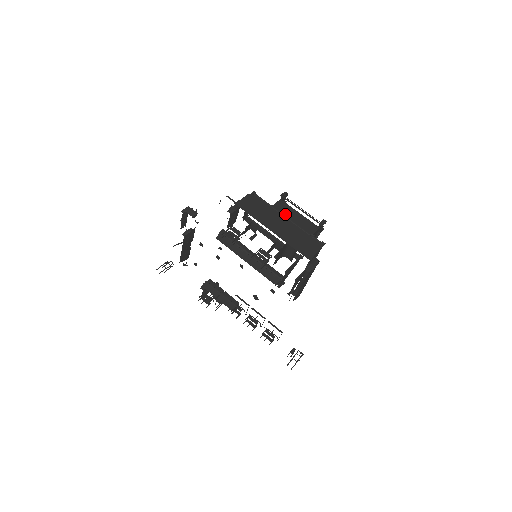
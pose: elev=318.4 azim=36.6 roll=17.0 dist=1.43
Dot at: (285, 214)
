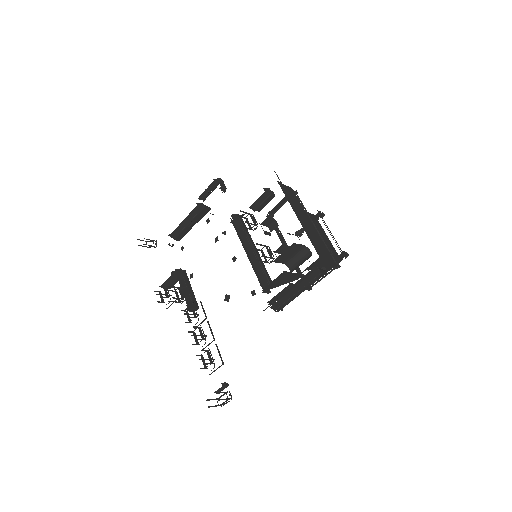
Dot at: (314, 224)
